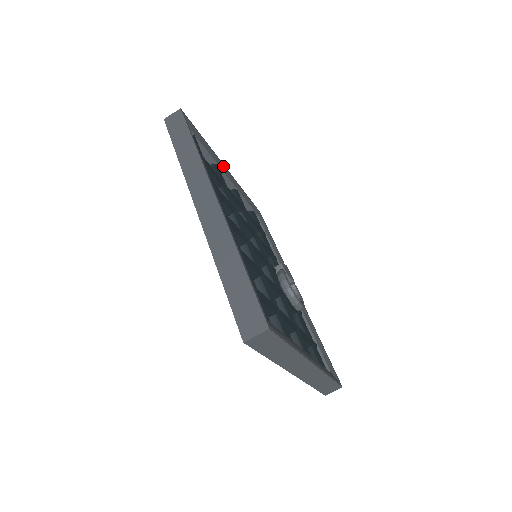
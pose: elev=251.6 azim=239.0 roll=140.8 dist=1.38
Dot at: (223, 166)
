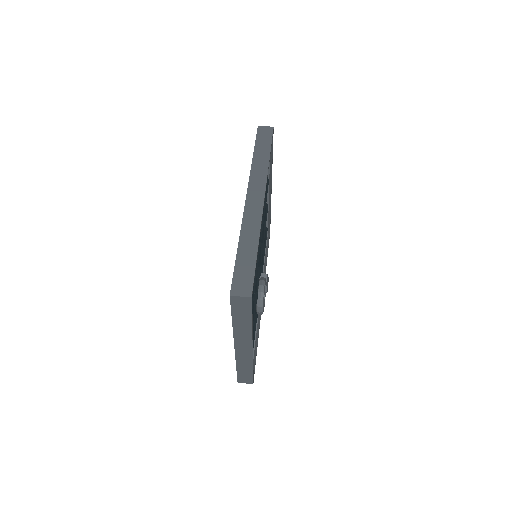
Dot at: (271, 183)
